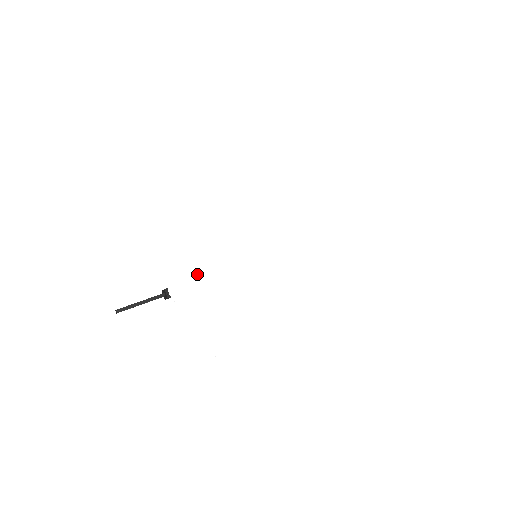
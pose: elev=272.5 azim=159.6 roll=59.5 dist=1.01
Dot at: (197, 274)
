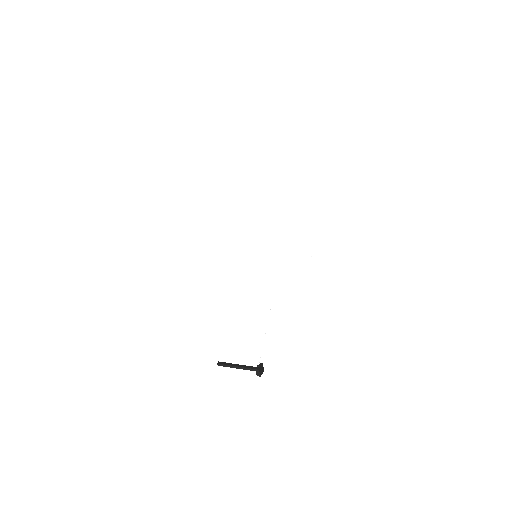
Dot at: occluded
